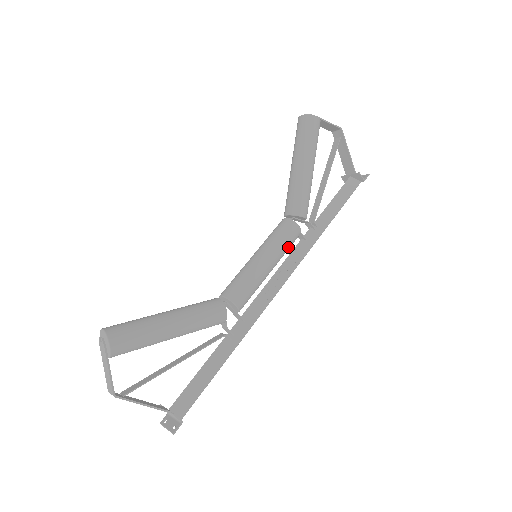
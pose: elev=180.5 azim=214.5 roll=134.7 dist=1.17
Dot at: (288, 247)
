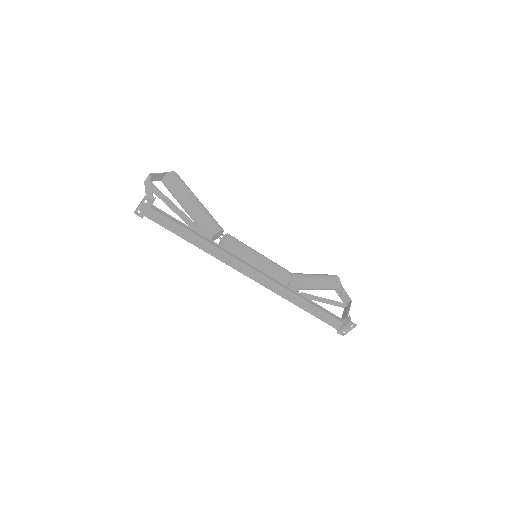
Dot at: (277, 270)
